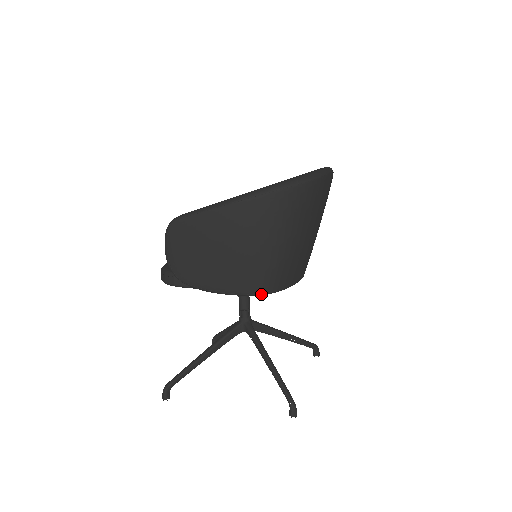
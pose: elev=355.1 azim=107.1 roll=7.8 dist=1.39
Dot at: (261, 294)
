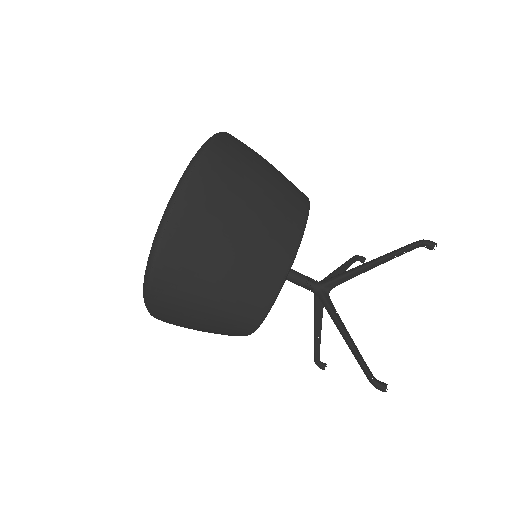
Dot at: occluded
